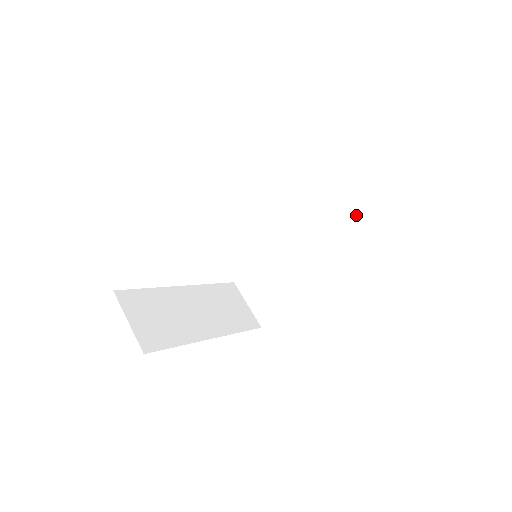
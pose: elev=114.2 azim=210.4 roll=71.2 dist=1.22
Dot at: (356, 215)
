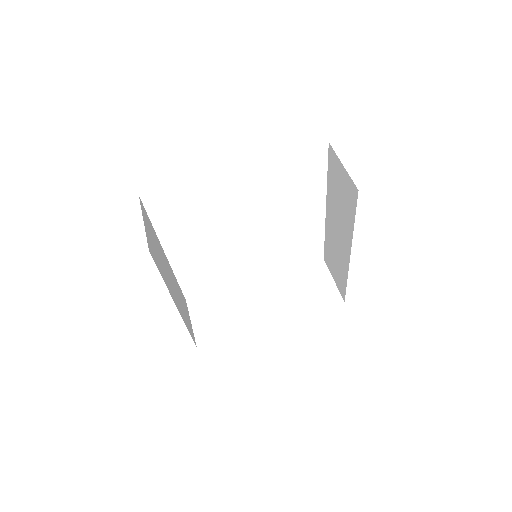
Dot at: (344, 183)
